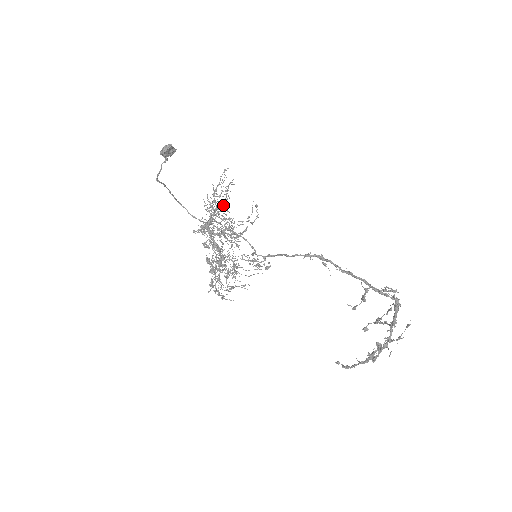
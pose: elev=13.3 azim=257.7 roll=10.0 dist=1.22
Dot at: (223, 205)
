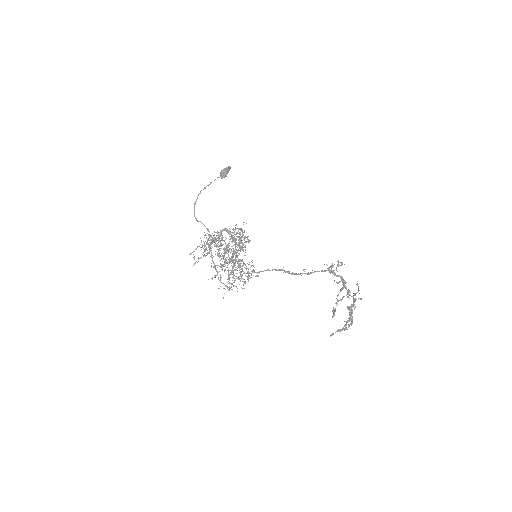
Dot at: occluded
